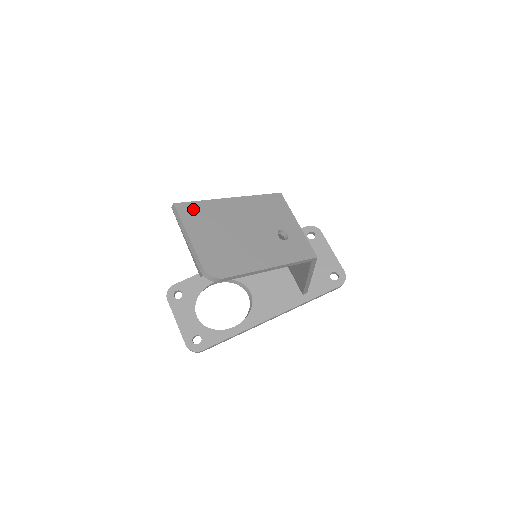
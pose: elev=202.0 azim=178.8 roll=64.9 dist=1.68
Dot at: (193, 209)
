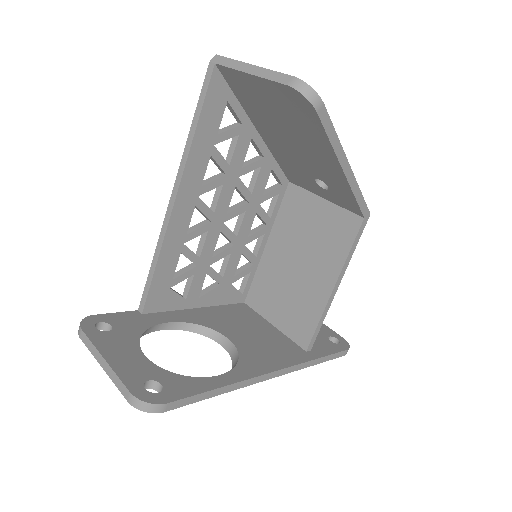
Dot at: occluded
